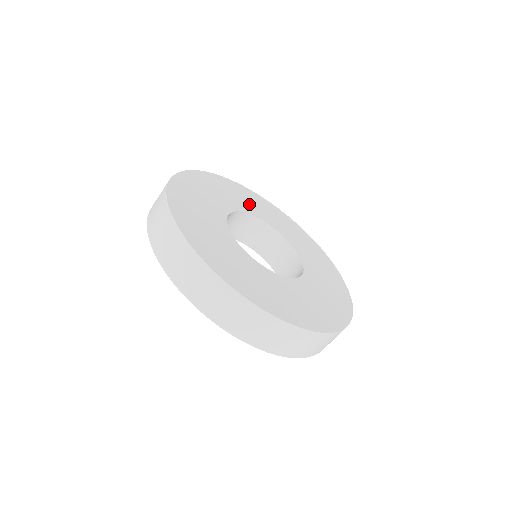
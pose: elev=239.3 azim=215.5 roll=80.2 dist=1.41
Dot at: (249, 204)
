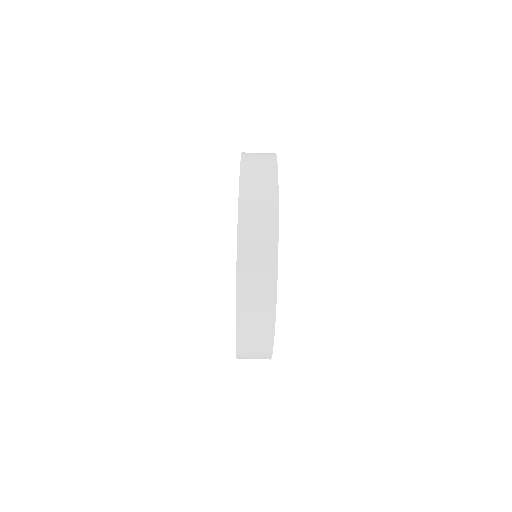
Dot at: occluded
